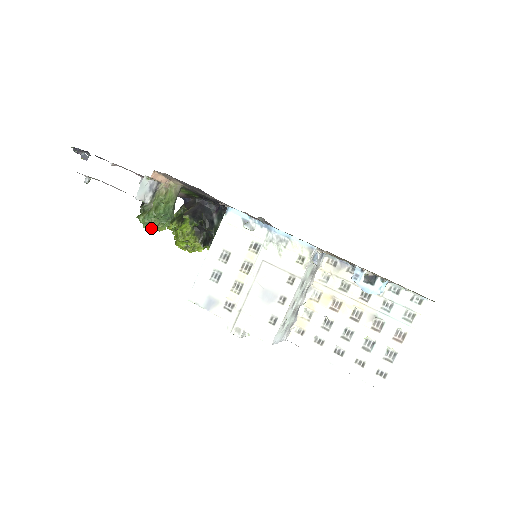
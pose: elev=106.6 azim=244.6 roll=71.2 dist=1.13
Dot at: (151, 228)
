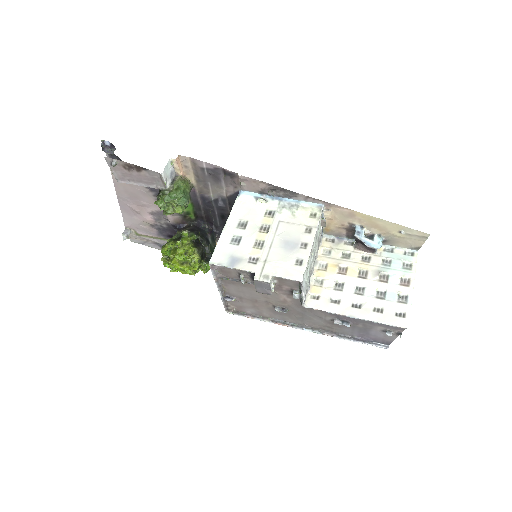
Dot at: (168, 211)
